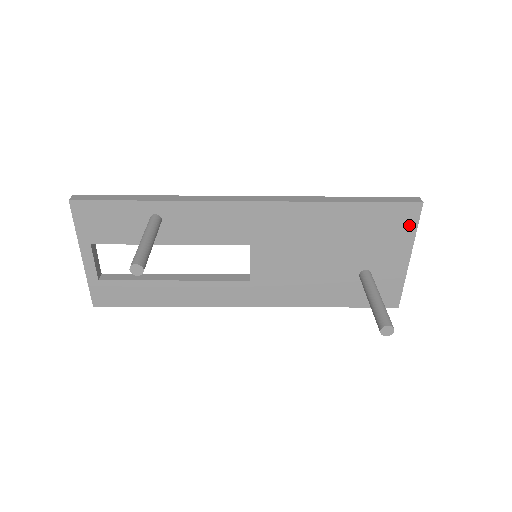
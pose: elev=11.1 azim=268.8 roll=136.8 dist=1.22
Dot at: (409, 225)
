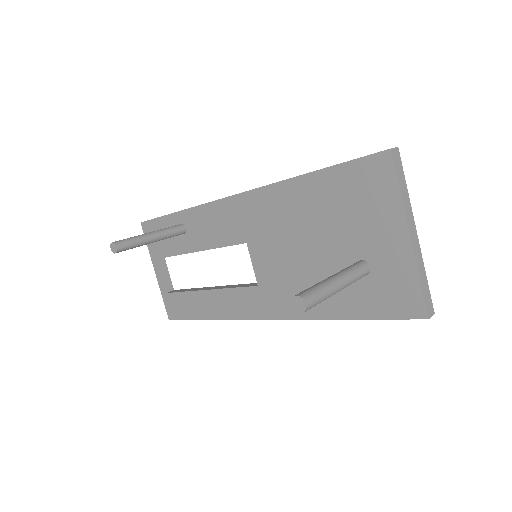
Dot at: (387, 185)
